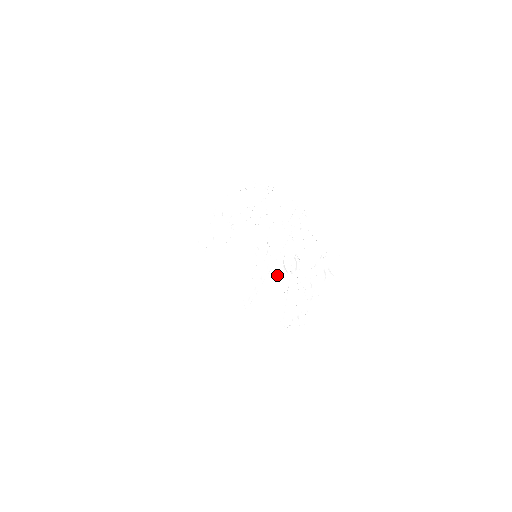
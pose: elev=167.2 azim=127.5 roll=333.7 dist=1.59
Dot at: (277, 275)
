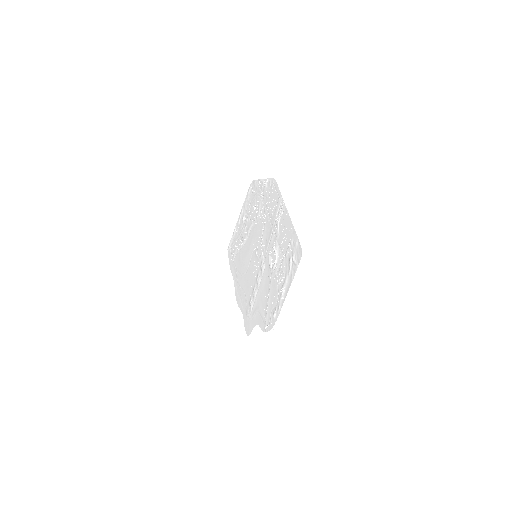
Dot at: (265, 272)
